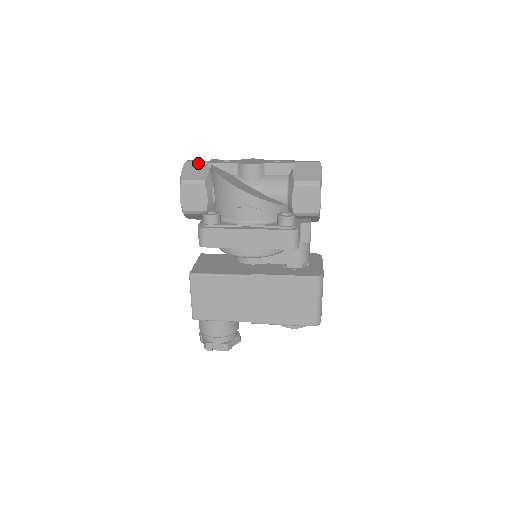
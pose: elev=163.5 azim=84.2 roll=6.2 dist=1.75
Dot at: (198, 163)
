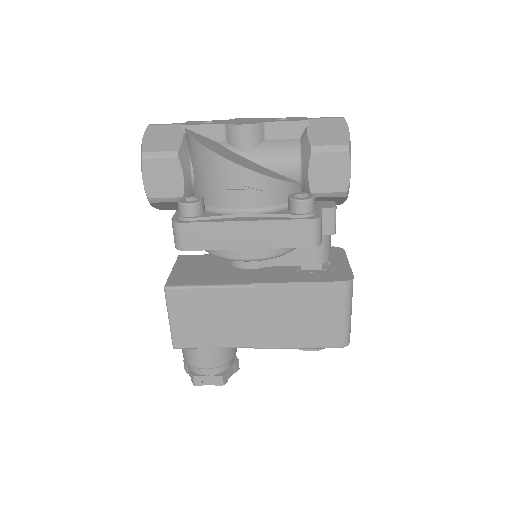
Dot at: (166, 127)
